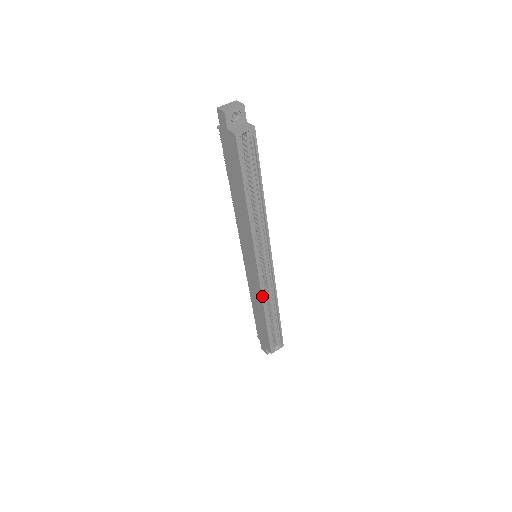
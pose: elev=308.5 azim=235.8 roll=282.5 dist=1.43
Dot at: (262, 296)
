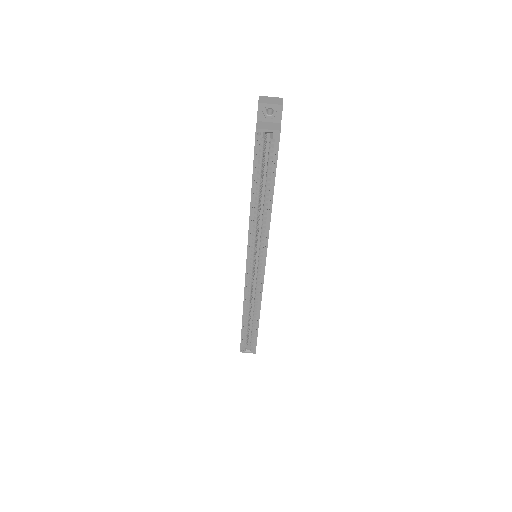
Dot at: (244, 295)
